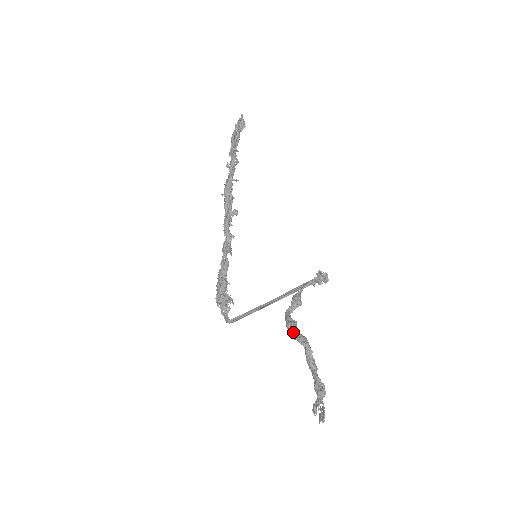
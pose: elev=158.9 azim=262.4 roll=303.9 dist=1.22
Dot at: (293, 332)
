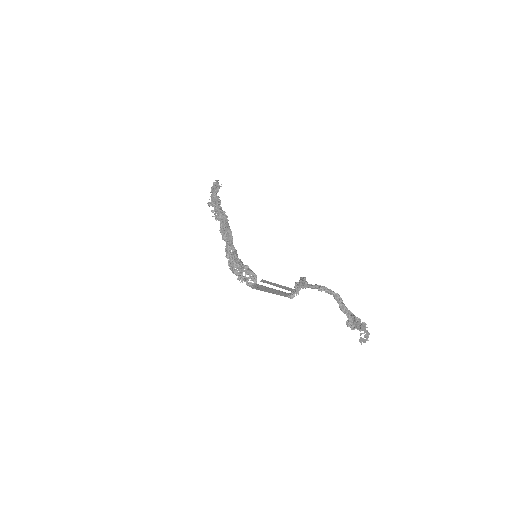
Dot at: (325, 287)
